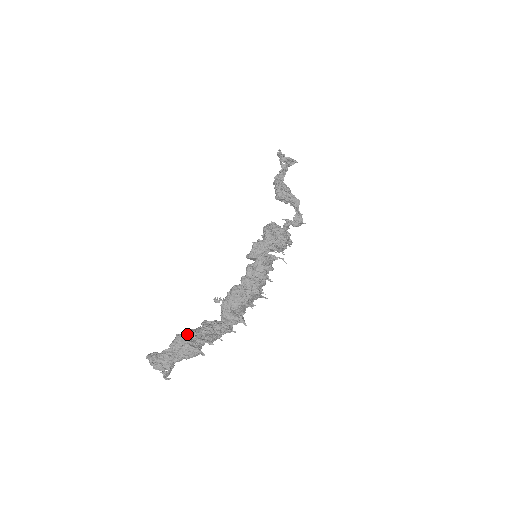
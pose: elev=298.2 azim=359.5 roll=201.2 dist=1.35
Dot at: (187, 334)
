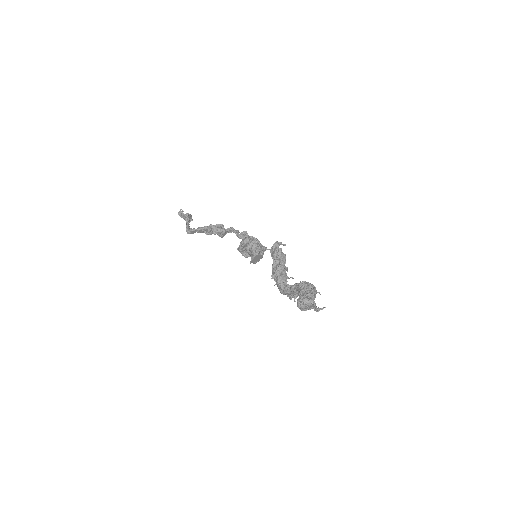
Dot at: occluded
